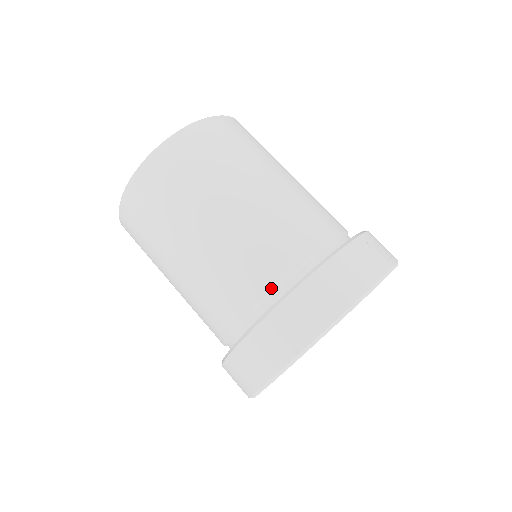
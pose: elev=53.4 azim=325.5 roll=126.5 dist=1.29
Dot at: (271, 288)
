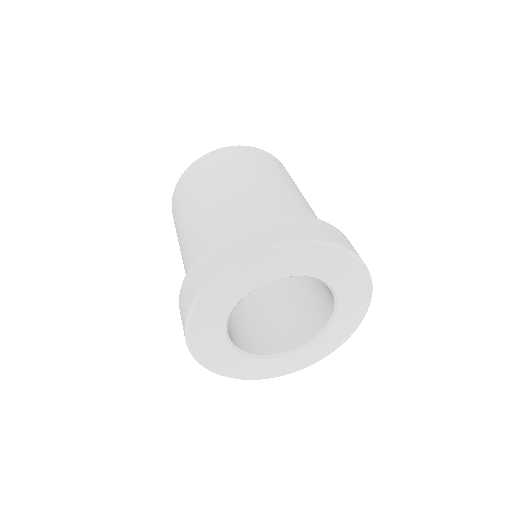
Dot at: occluded
